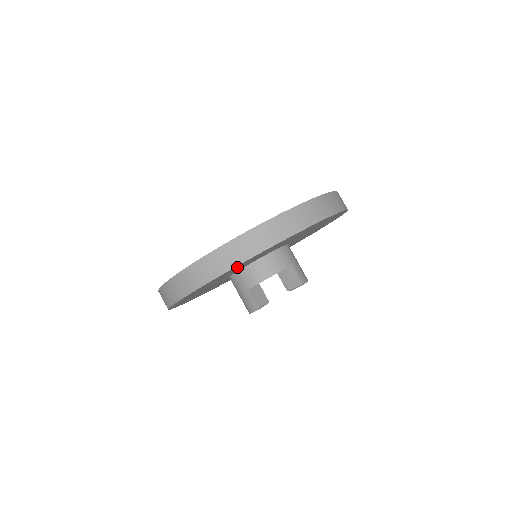
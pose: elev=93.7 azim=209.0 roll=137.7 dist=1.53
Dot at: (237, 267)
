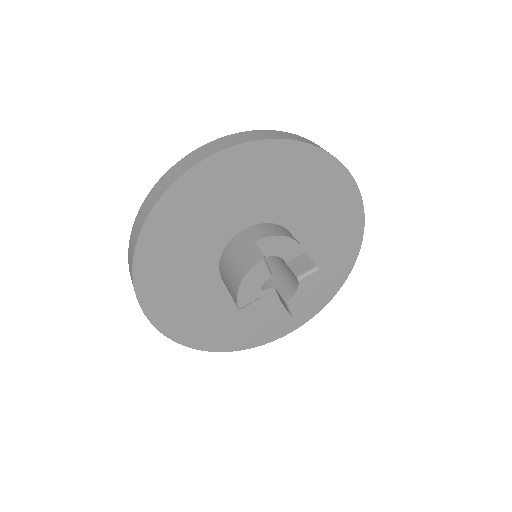
Dot at: (273, 163)
